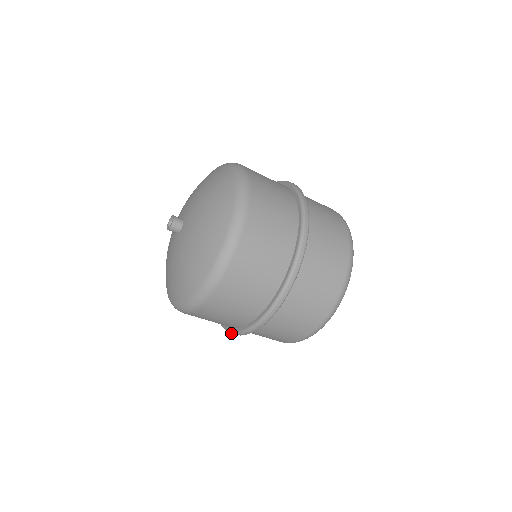
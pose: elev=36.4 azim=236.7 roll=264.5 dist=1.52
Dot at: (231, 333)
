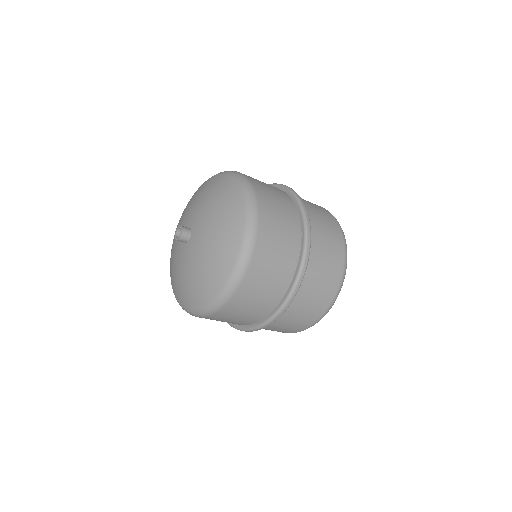
Dot at: (278, 313)
